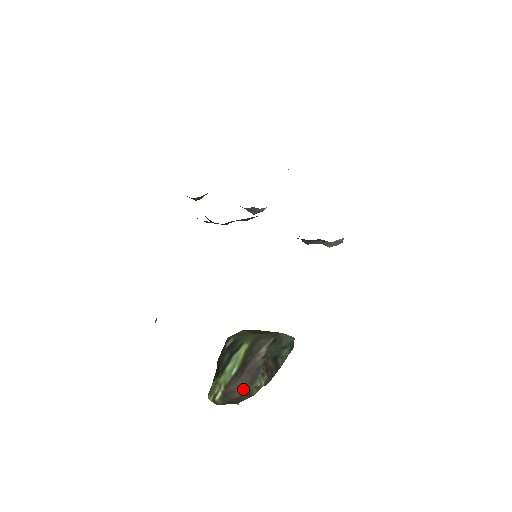
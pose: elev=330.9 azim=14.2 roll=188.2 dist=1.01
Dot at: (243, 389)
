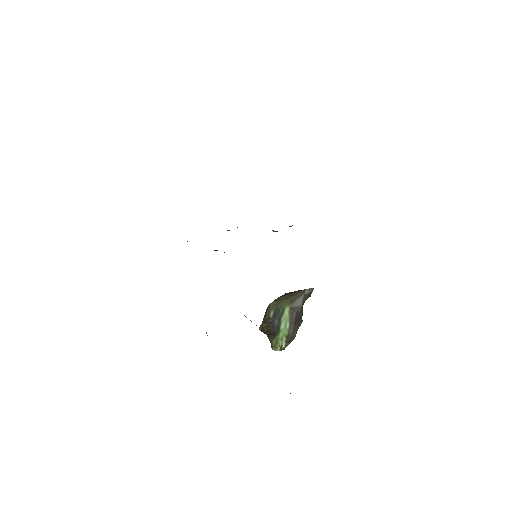
Dot at: (296, 332)
